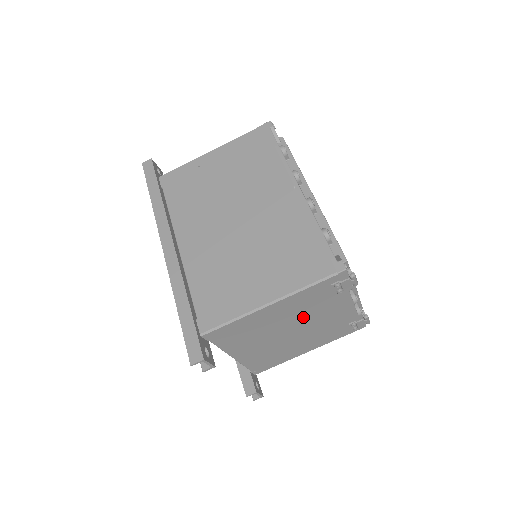
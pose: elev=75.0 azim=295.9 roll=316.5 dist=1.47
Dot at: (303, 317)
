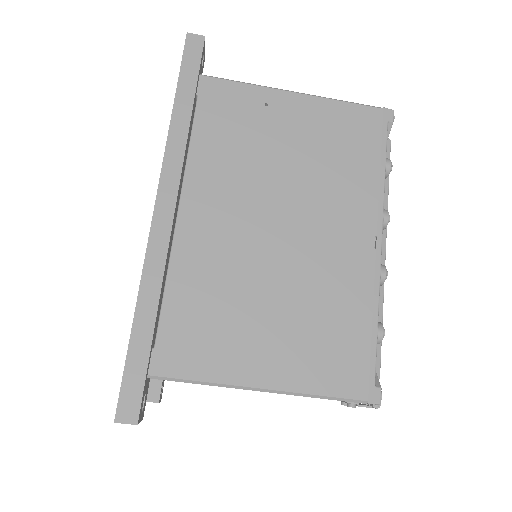
Dot at: occluded
